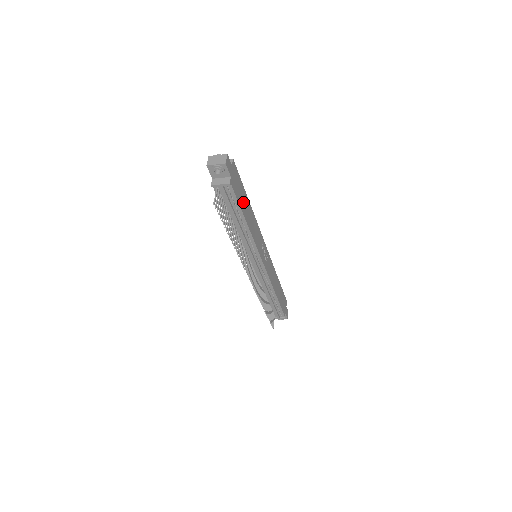
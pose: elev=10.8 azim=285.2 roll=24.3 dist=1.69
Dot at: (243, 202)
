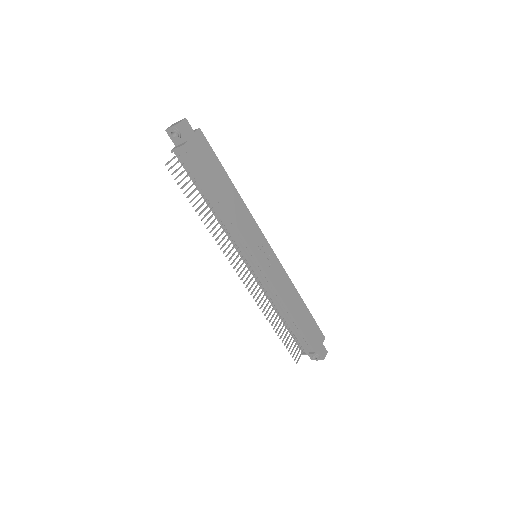
Dot at: (216, 177)
